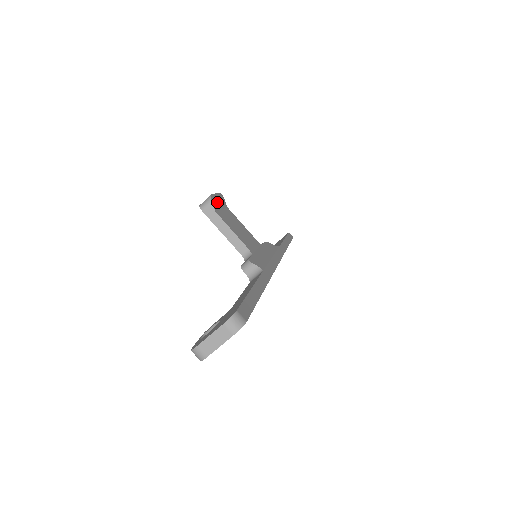
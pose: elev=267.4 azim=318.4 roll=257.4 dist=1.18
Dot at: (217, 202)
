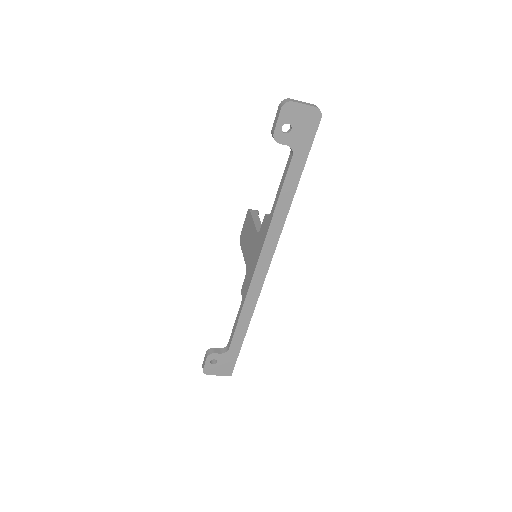
Dot at: occluded
